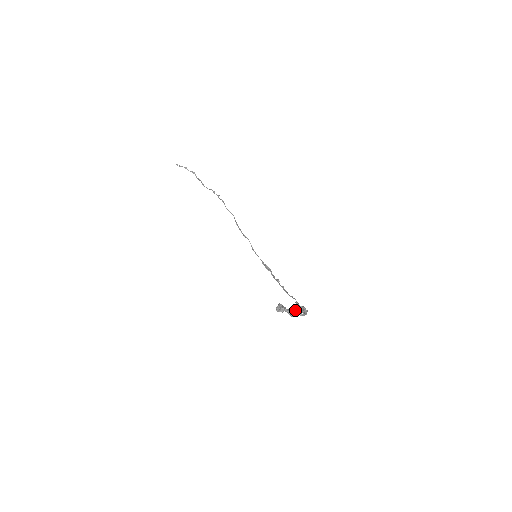
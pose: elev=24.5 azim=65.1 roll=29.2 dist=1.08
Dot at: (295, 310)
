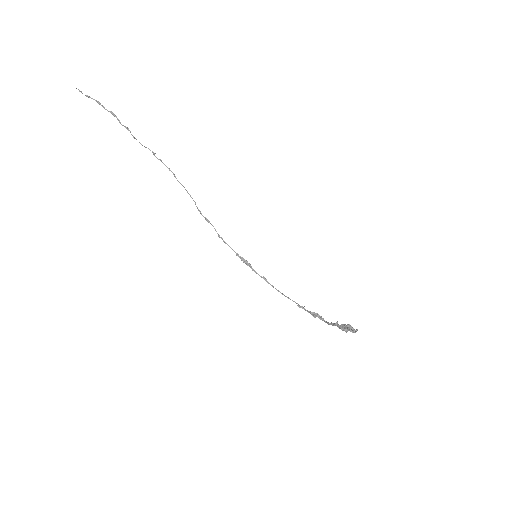
Dot at: (336, 323)
